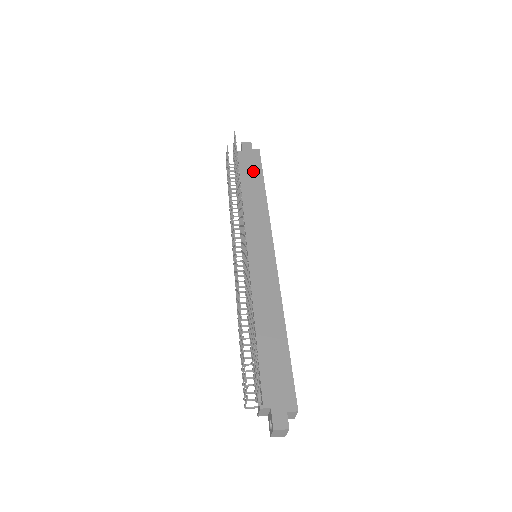
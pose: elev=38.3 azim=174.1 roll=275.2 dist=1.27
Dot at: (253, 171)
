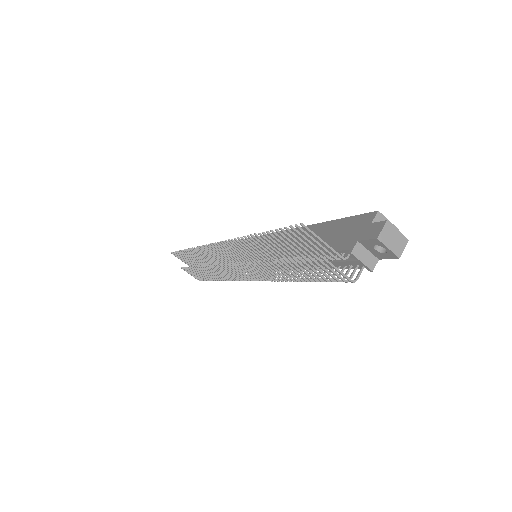
Dot at: occluded
